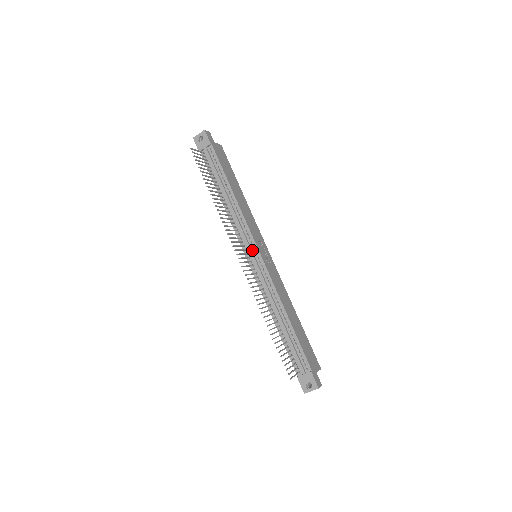
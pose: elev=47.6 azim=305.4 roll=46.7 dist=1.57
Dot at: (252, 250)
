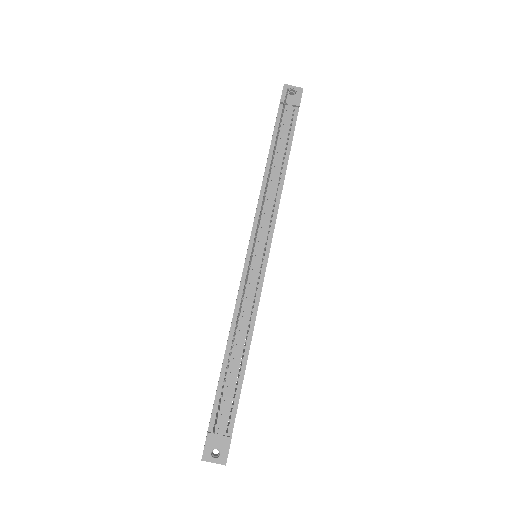
Dot at: (262, 246)
